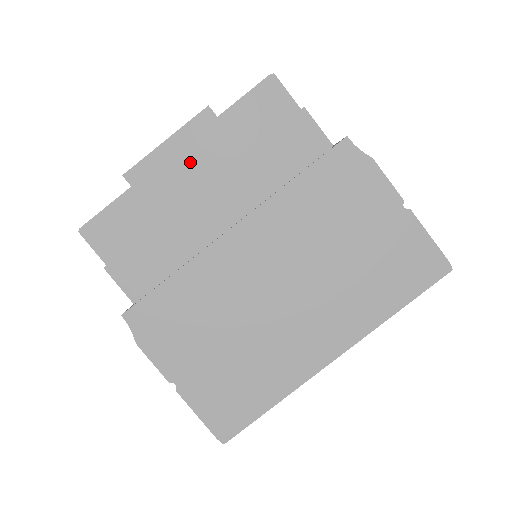
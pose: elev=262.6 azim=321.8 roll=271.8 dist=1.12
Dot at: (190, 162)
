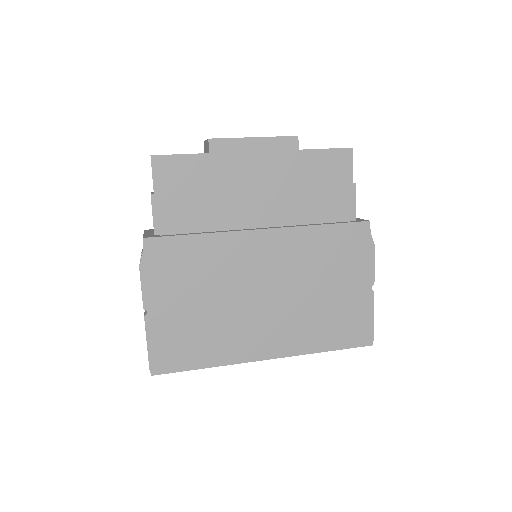
Dot at: (264, 166)
